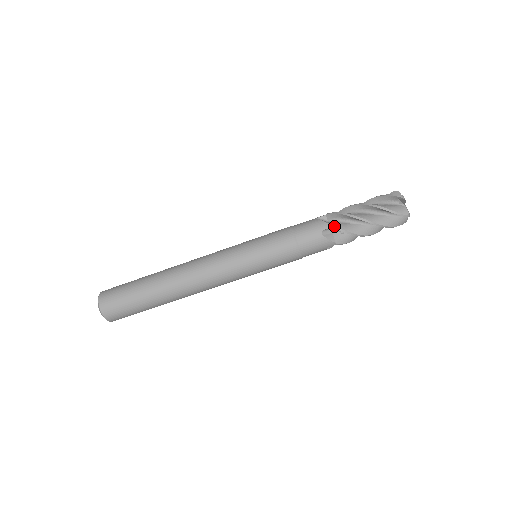
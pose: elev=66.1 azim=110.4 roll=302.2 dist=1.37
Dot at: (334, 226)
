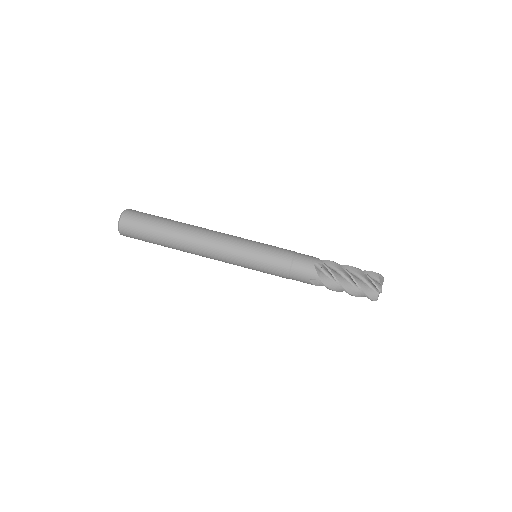
Dot at: occluded
